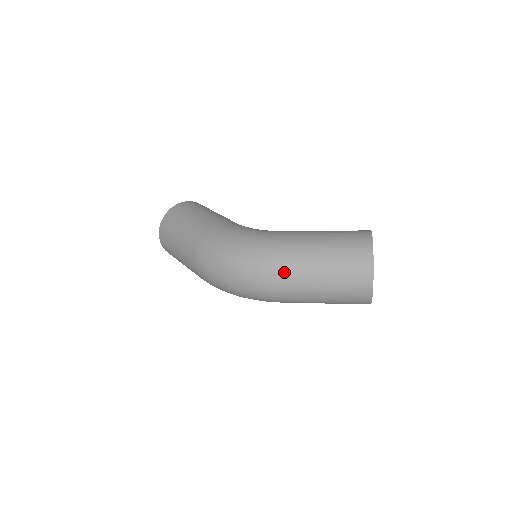
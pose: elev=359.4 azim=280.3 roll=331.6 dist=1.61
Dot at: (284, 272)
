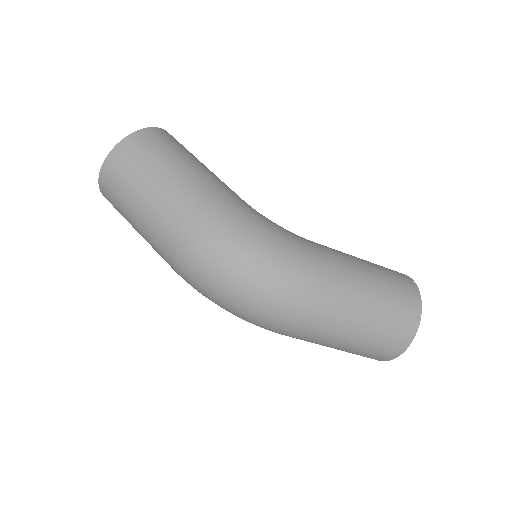
Dot at: (321, 310)
